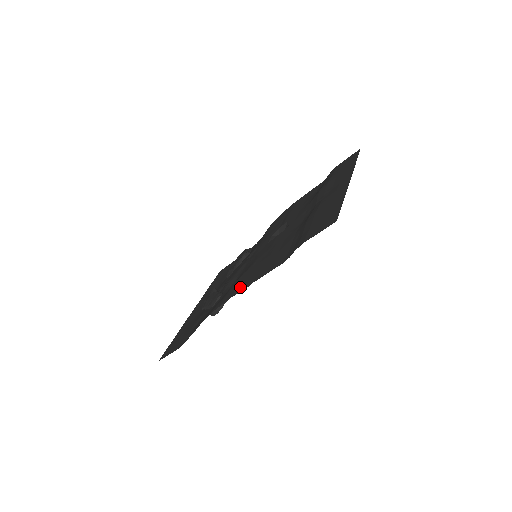
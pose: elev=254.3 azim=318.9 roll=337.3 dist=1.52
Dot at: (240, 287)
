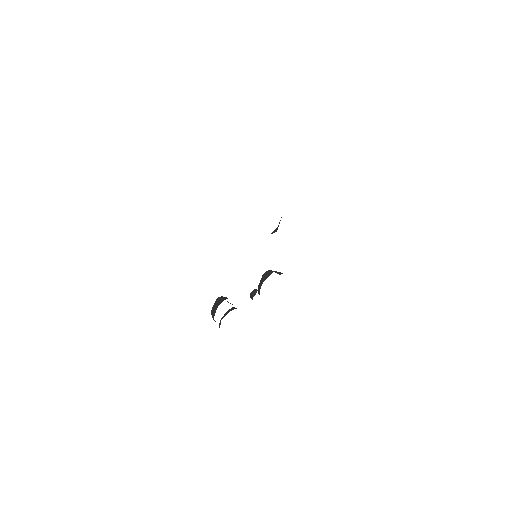
Dot at: occluded
